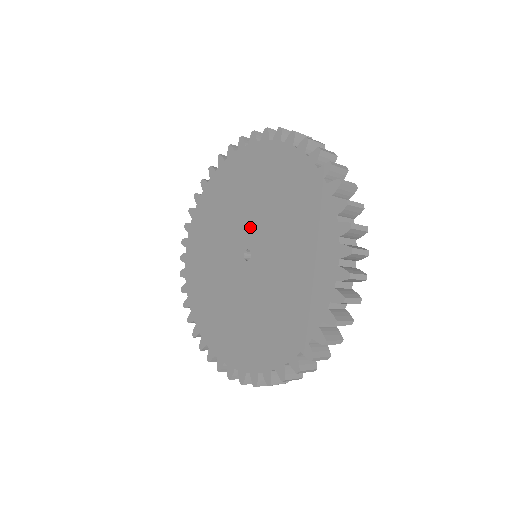
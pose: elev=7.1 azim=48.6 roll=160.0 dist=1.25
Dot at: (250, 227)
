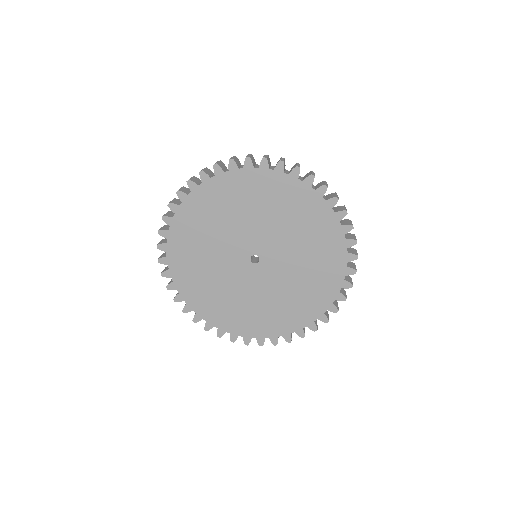
Dot at: (266, 241)
